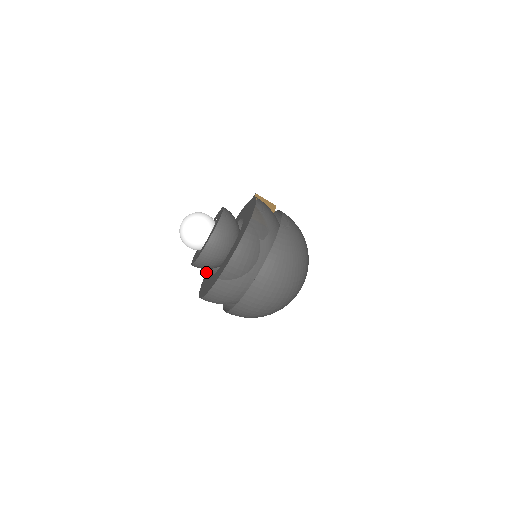
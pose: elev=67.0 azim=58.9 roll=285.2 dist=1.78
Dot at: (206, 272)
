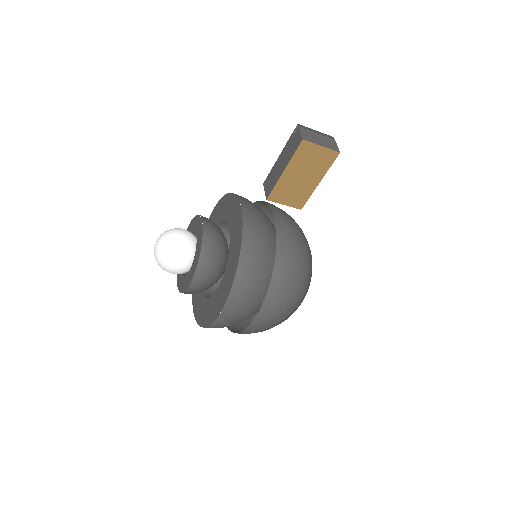
Dot at: (216, 204)
